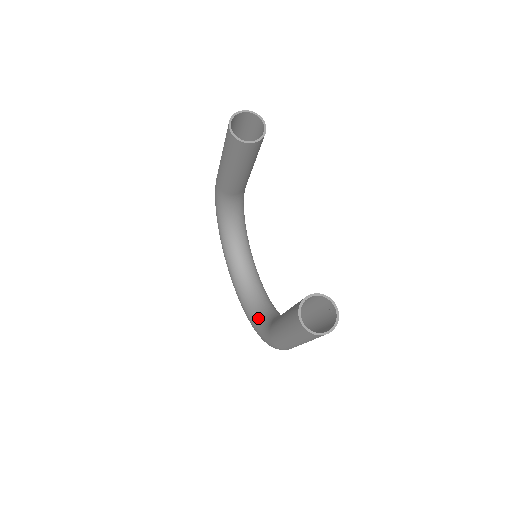
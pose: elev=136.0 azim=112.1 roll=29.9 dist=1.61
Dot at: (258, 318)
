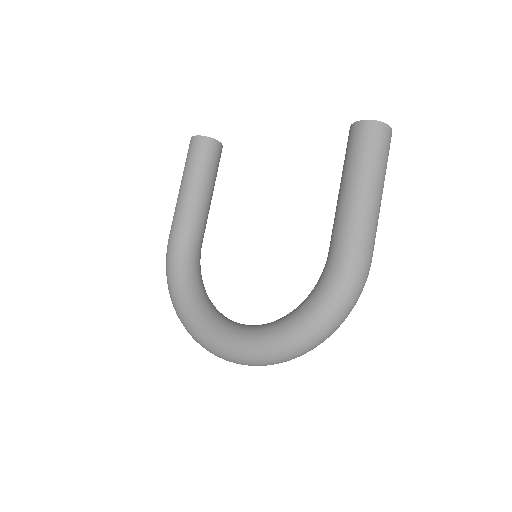
Dot at: (303, 302)
